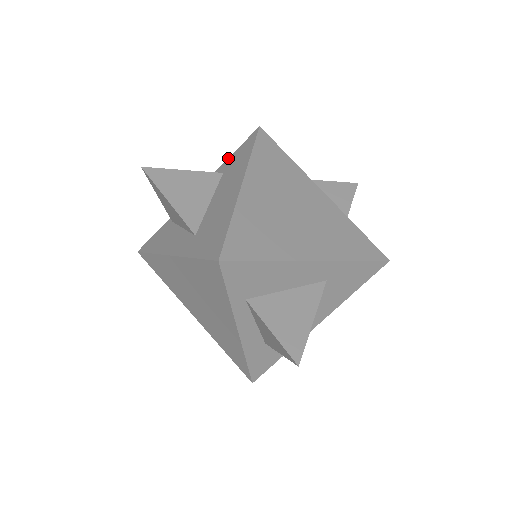
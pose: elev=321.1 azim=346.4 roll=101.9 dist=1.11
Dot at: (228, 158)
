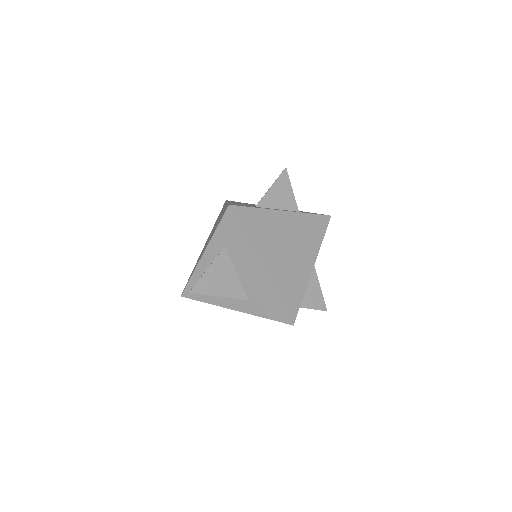
Dot at: (216, 231)
